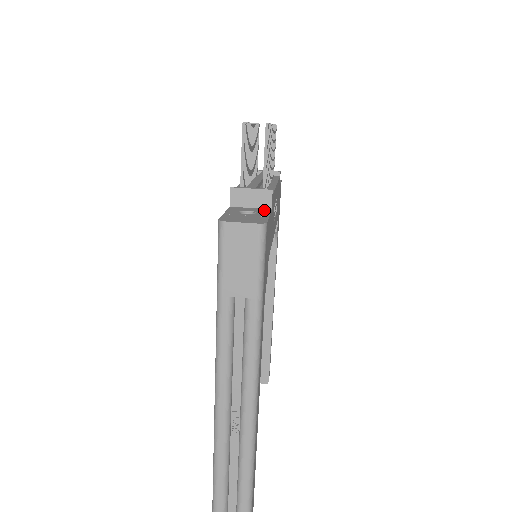
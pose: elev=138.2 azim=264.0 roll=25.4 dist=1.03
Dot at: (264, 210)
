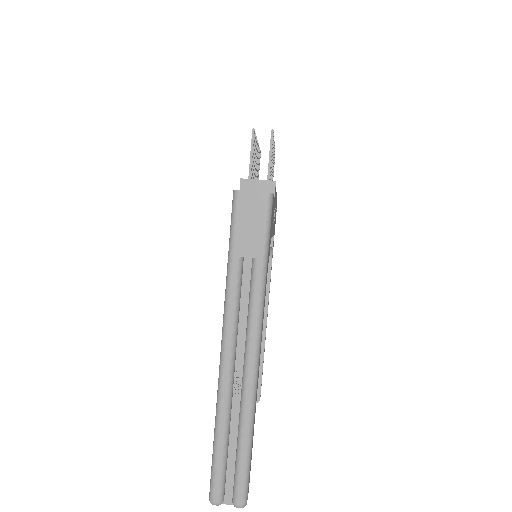
Dot at: occluded
